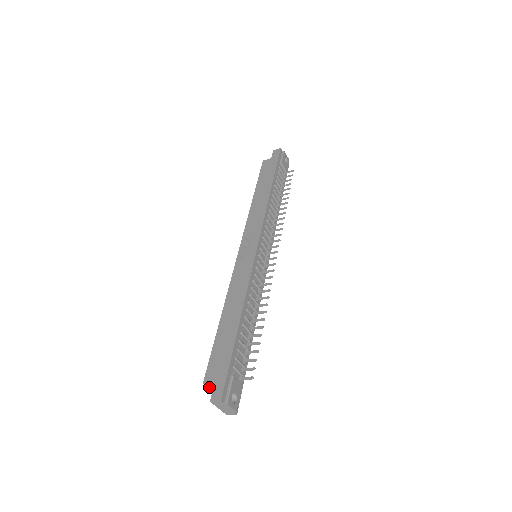
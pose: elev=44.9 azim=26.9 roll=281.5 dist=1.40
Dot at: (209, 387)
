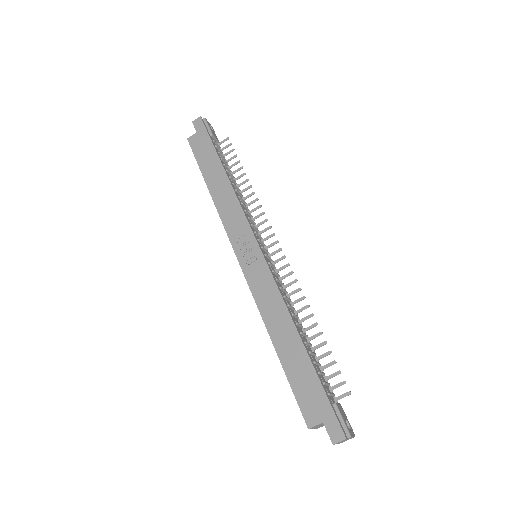
Dot at: (313, 428)
